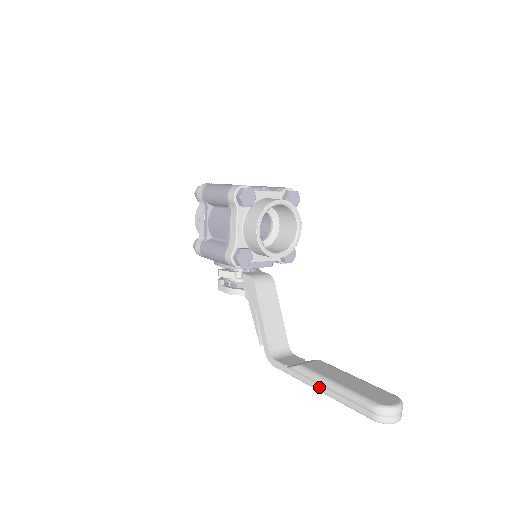
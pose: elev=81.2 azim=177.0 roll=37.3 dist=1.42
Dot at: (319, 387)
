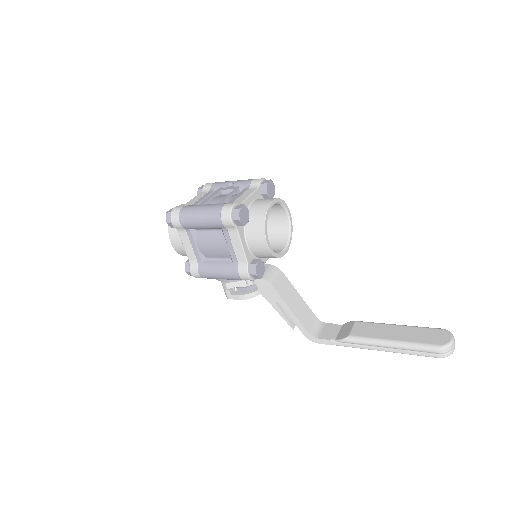
Dot at: (376, 348)
